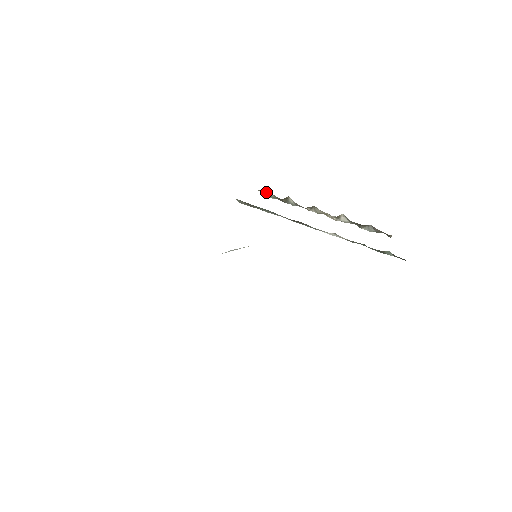
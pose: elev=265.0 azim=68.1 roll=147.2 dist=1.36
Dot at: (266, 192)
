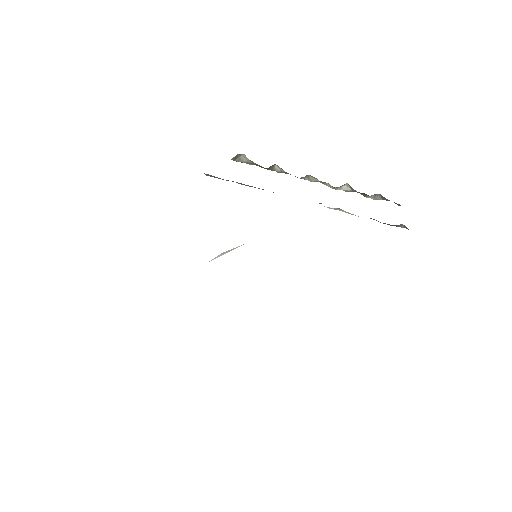
Dot at: (240, 157)
